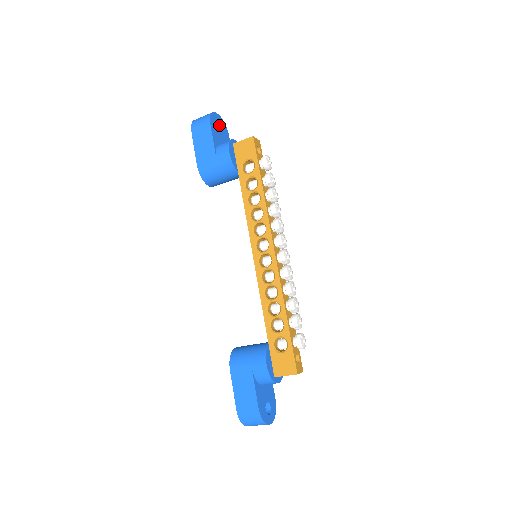
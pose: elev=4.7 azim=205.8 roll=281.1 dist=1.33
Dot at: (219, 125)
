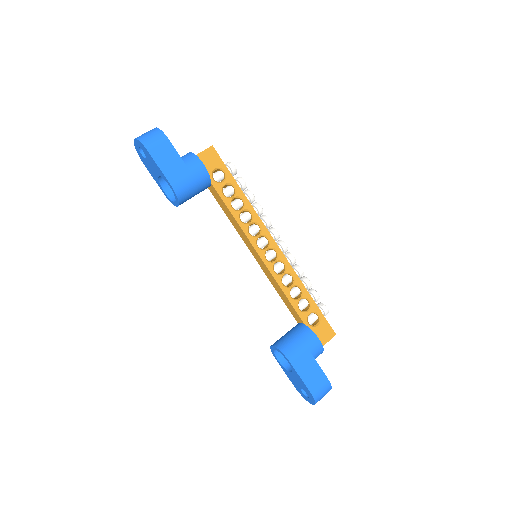
Dot at: occluded
